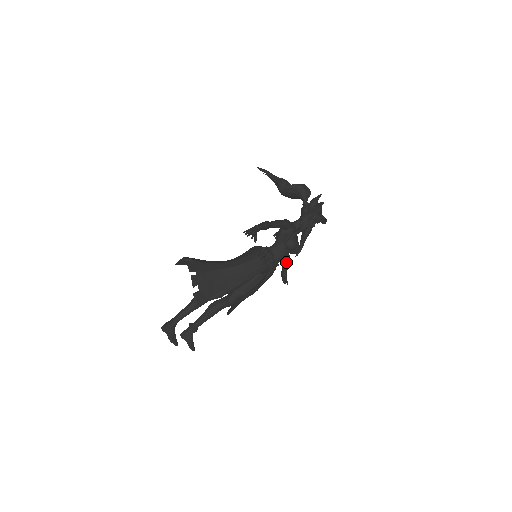
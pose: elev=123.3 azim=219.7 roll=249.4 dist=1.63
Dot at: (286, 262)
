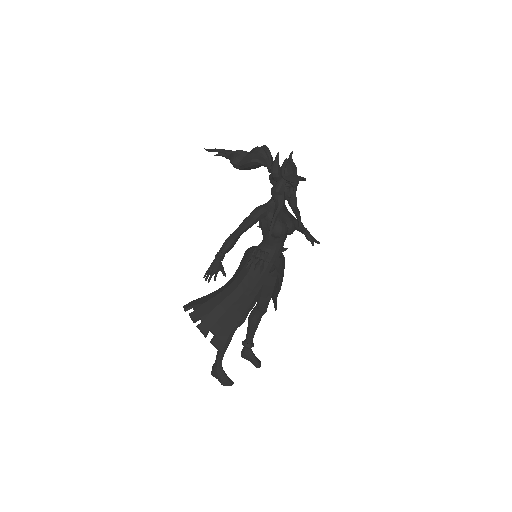
Dot at: (300, 229)
